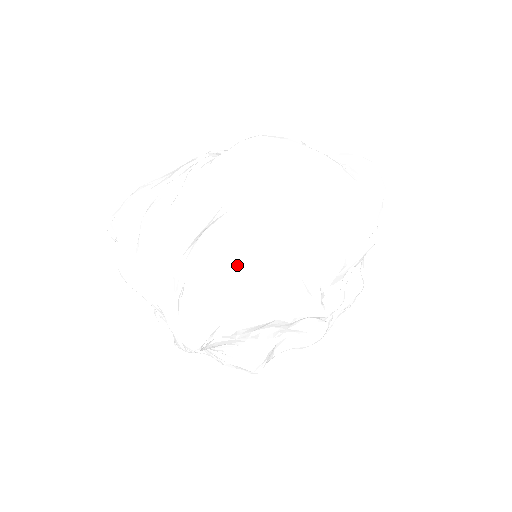
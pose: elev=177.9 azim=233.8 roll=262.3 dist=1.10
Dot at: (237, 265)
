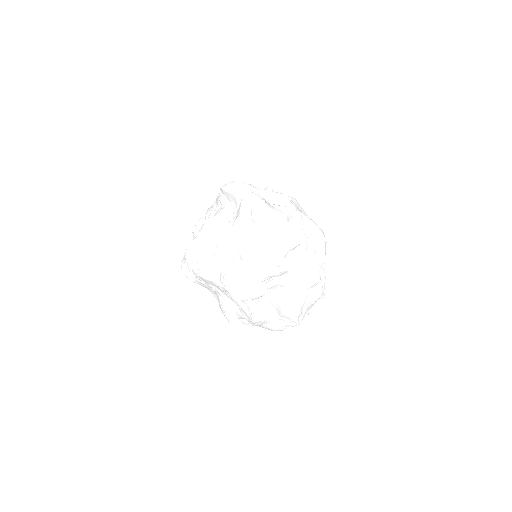
Dot at: (208, 243)
